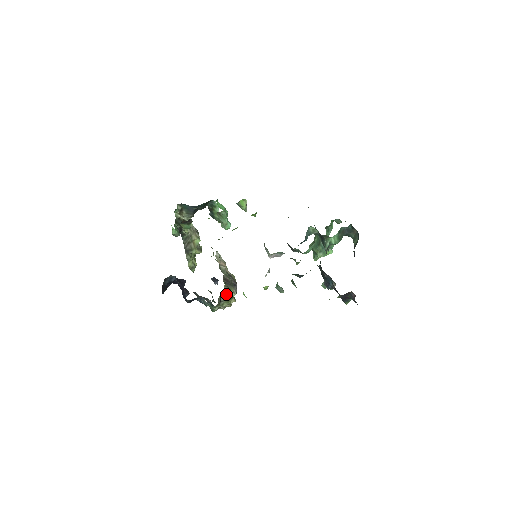
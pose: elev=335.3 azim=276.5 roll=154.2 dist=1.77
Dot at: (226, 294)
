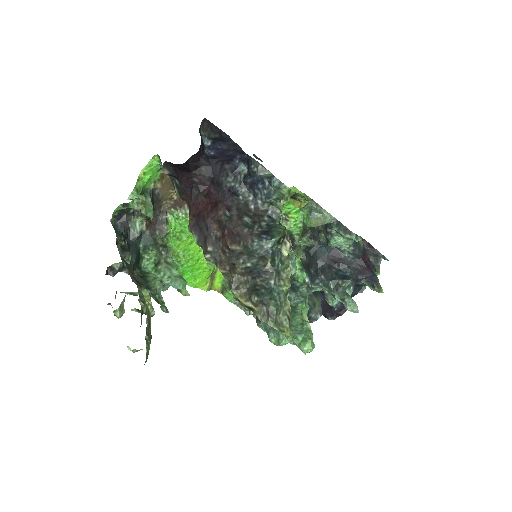
Dot at: occluded
